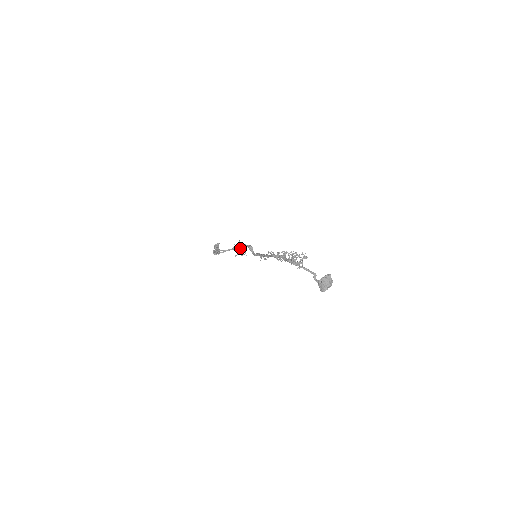
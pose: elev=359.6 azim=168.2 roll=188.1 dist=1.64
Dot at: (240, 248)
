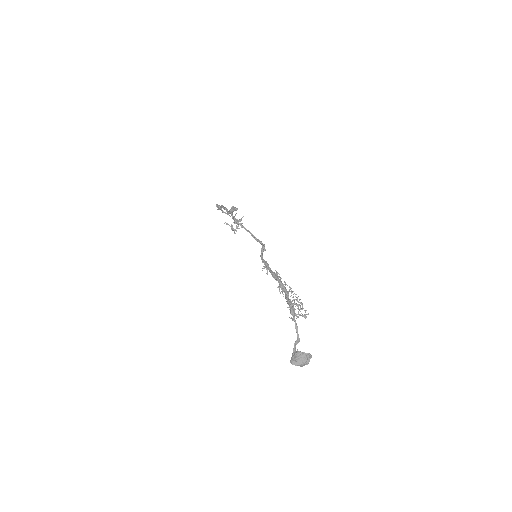
Dot at: (253, 236)
